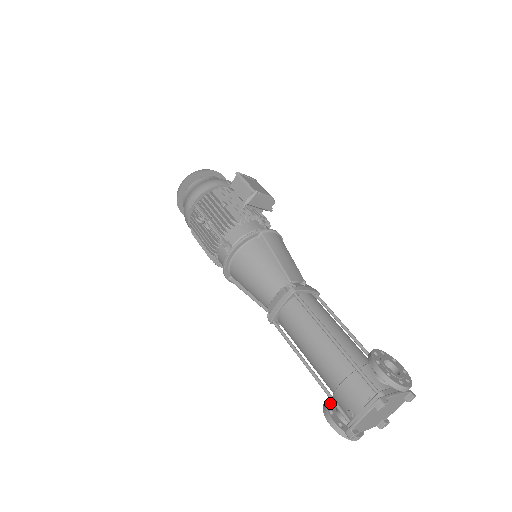
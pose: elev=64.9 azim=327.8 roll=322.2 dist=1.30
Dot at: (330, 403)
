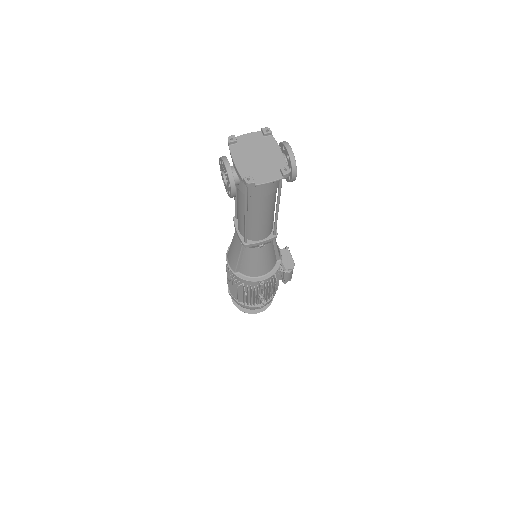
Dot at: occluded
